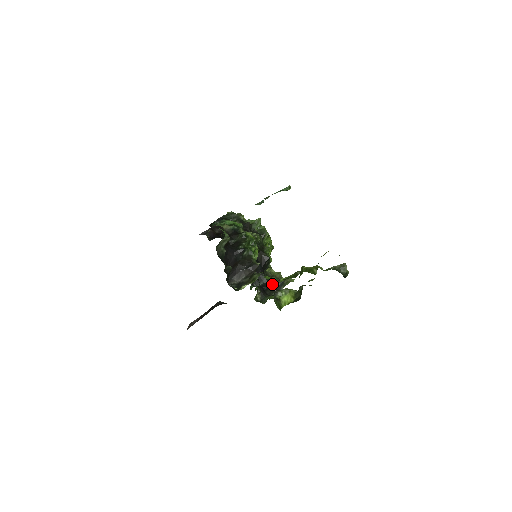
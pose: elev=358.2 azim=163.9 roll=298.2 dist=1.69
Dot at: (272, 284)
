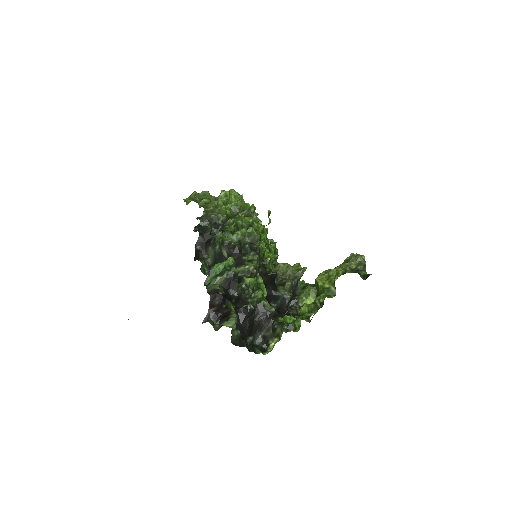
Dot at: (290, 298)
